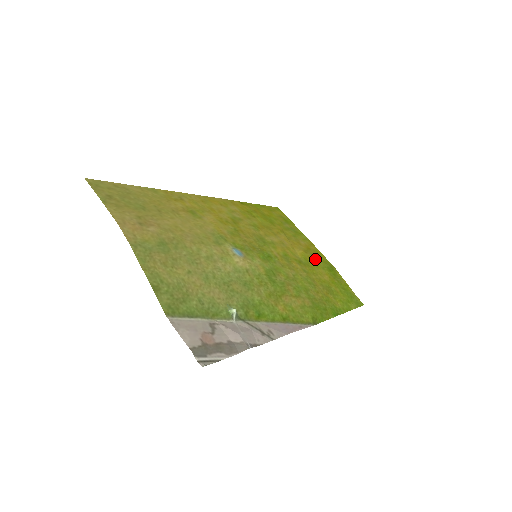
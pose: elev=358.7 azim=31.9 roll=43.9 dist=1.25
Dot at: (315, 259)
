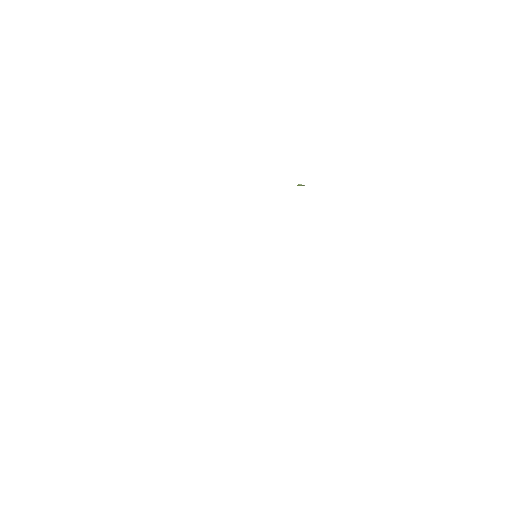
Dot at: occluded
